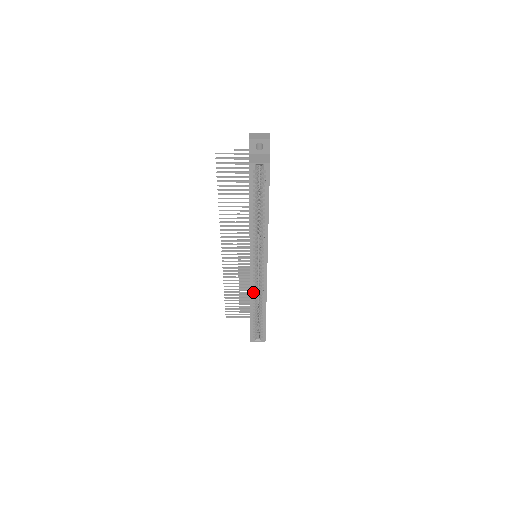
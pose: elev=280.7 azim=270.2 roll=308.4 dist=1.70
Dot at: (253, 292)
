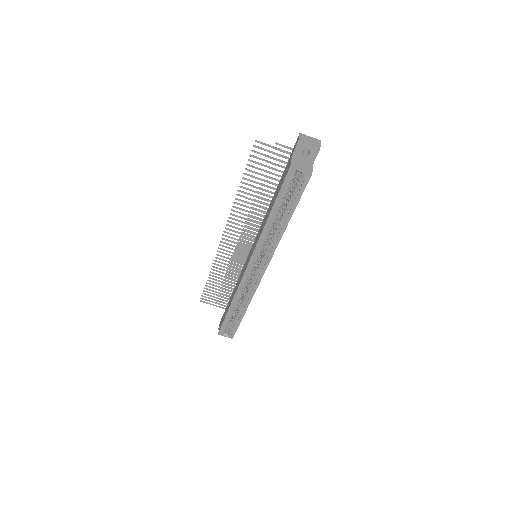
Dot at: (240, 291)
